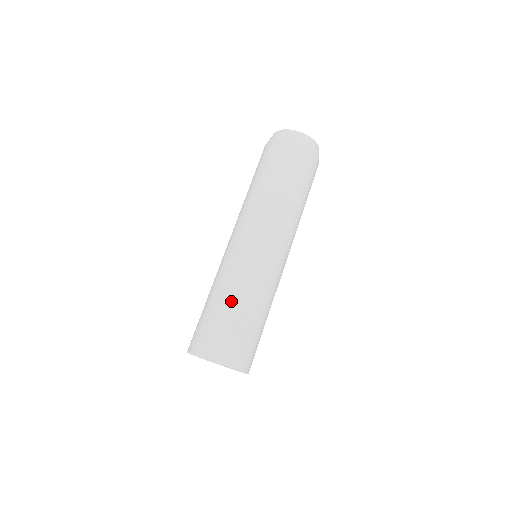
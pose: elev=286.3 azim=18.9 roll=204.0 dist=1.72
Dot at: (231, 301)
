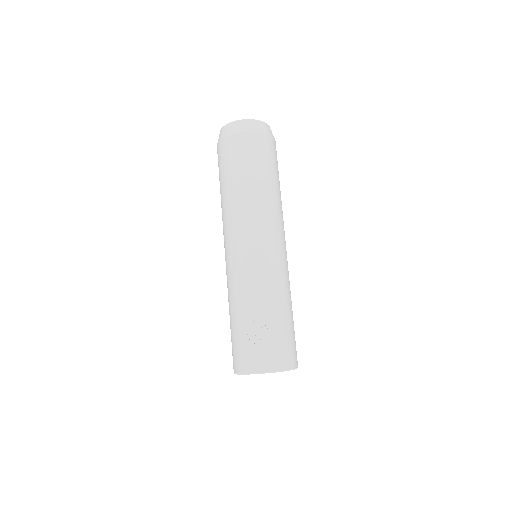
Dot at: (240, 313)
